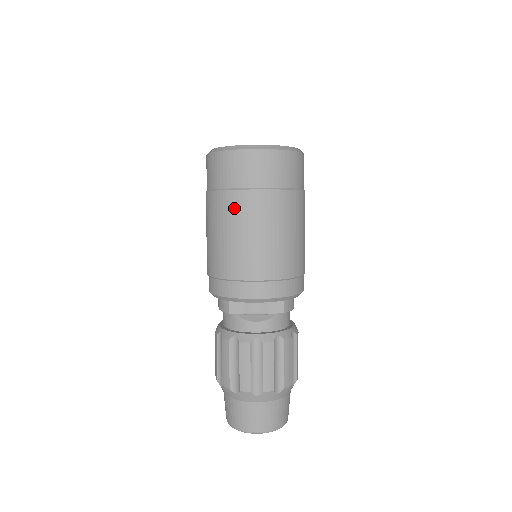
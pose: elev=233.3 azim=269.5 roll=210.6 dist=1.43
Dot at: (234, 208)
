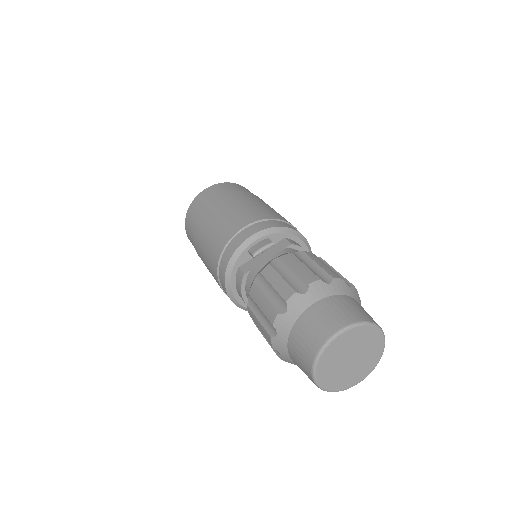
Dot at: (207, 215)
